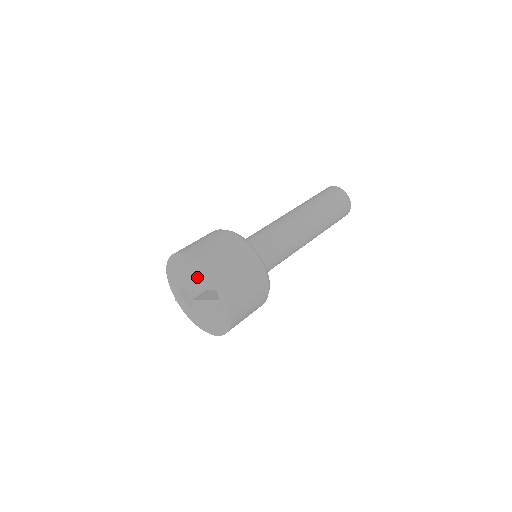
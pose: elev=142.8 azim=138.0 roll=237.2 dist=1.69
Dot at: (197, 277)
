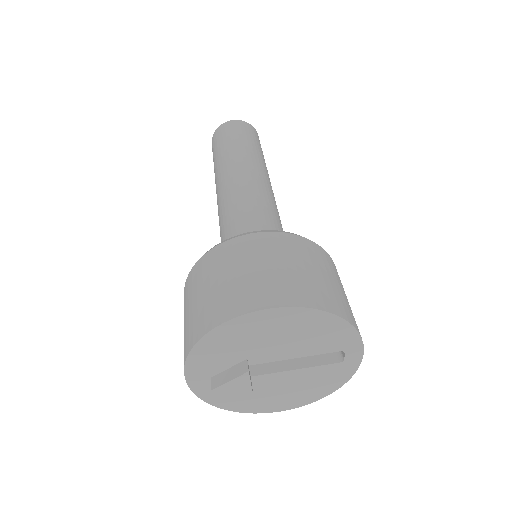
Dot at: (306, 339)
